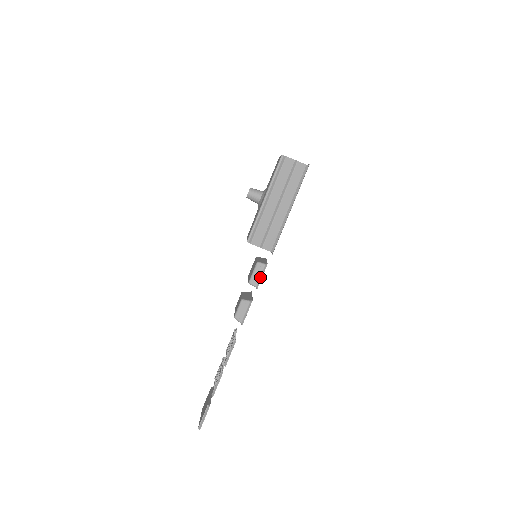
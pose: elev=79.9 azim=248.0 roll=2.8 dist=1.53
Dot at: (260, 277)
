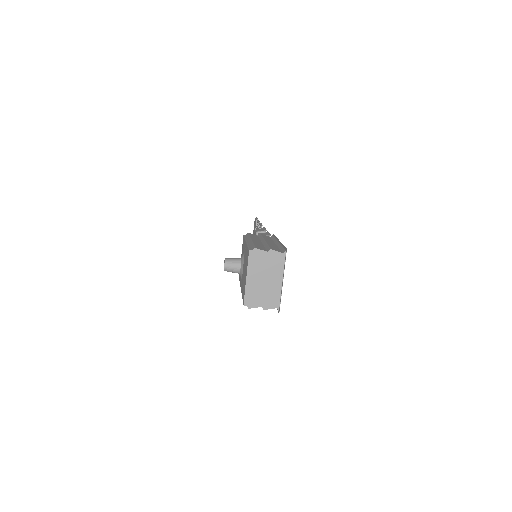
Dot at: occluded
